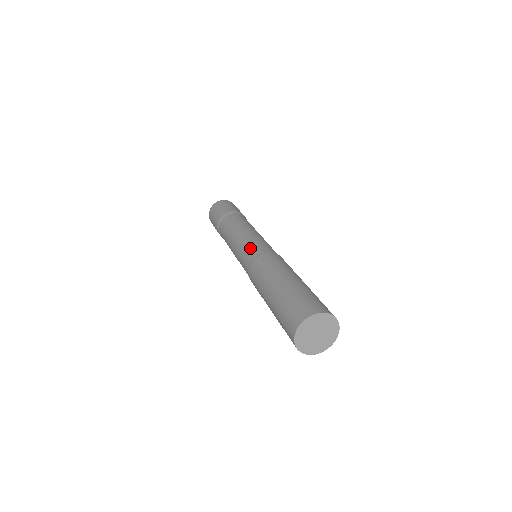
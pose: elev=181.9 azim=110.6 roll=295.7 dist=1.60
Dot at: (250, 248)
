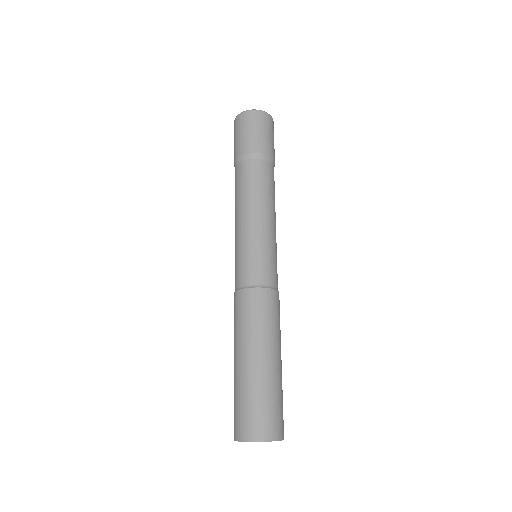
Dot at: (242, 264)
